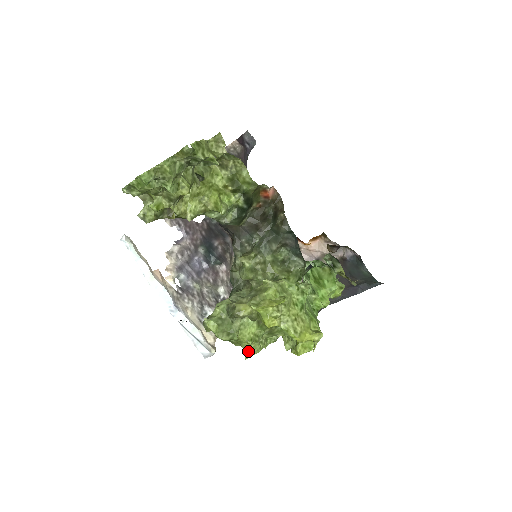
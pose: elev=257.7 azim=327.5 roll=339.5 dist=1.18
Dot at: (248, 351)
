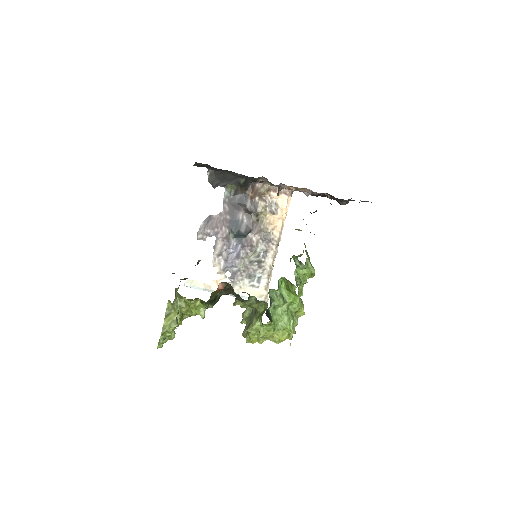
Dot at: occluded
